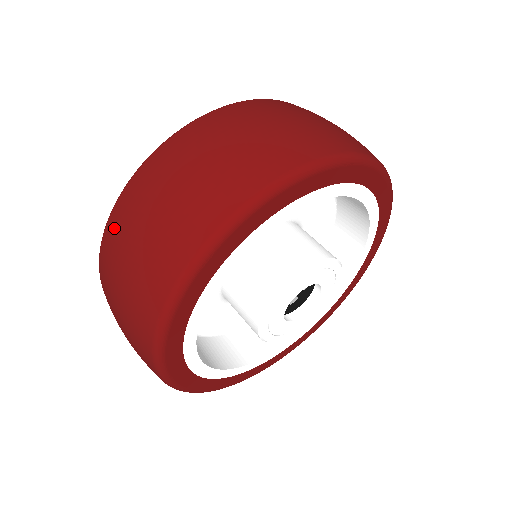
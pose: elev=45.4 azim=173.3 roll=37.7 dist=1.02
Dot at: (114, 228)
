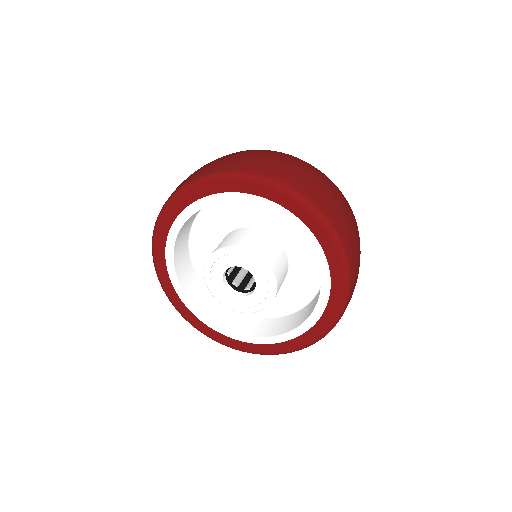
Dot at: occluded
